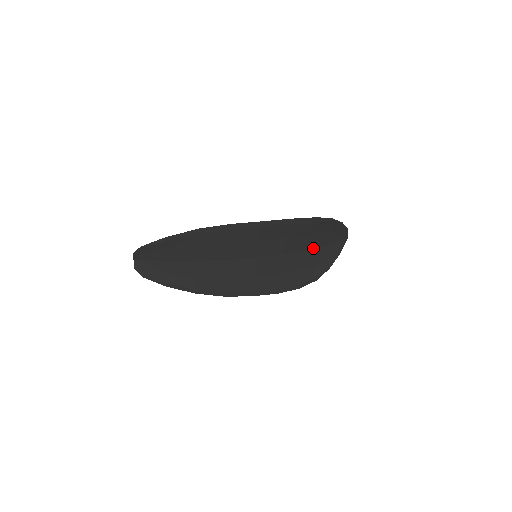
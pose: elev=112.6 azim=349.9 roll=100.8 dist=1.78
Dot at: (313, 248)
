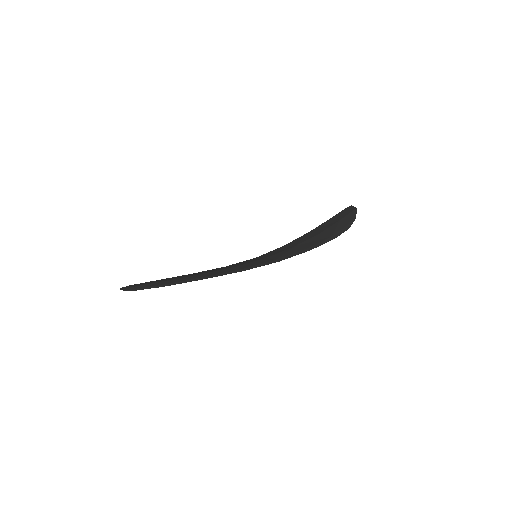
Dot at: occluded
